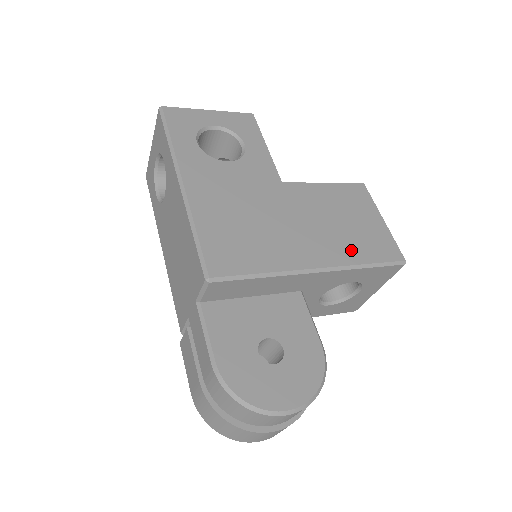
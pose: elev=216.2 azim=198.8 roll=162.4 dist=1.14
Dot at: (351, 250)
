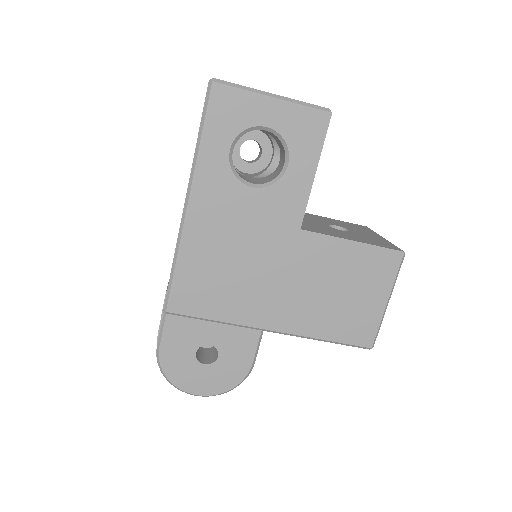
Dot at: (321, 323)
